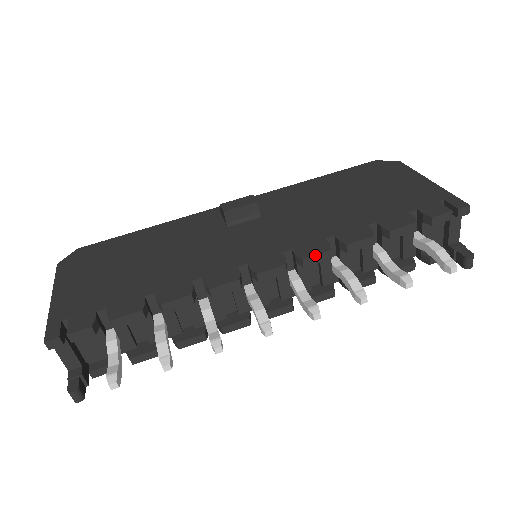
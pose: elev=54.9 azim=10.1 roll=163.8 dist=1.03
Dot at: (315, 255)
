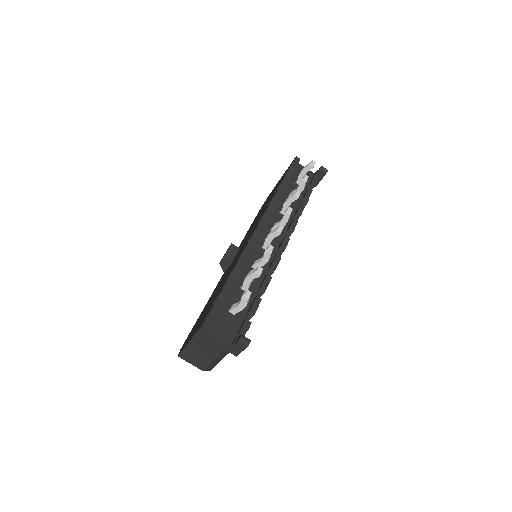
Dot at: (267, 209)
